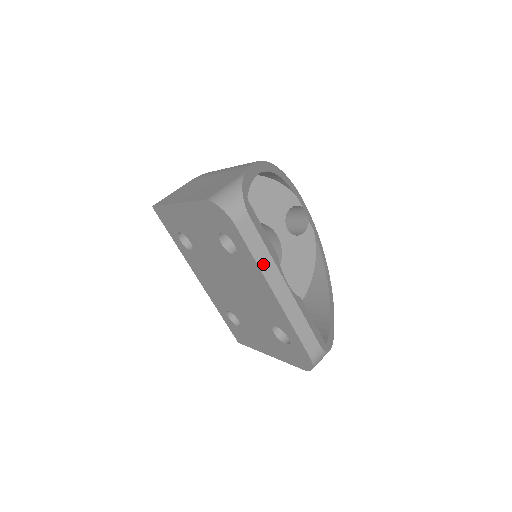
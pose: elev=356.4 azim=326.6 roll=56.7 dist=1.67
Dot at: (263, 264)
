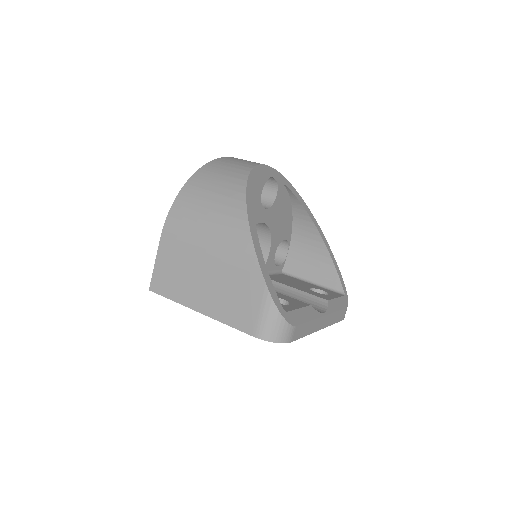
Dot at: (310, 330)
